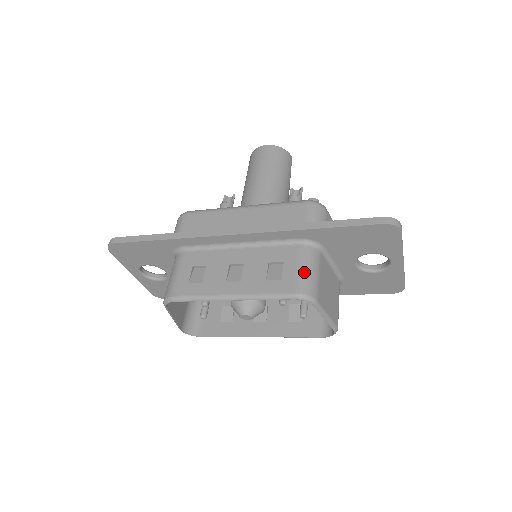
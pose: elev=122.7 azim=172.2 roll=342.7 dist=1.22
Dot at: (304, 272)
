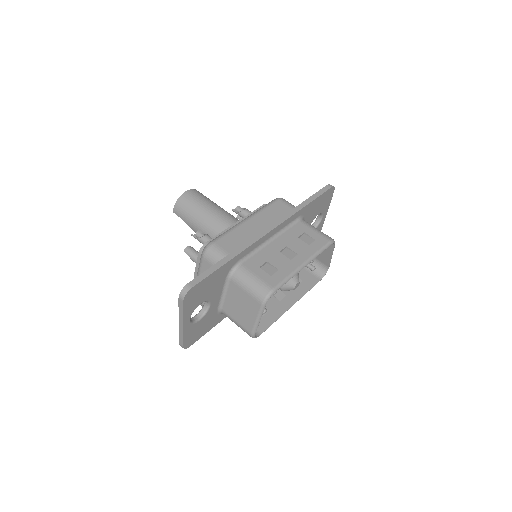
Dot at: (319, 231)
